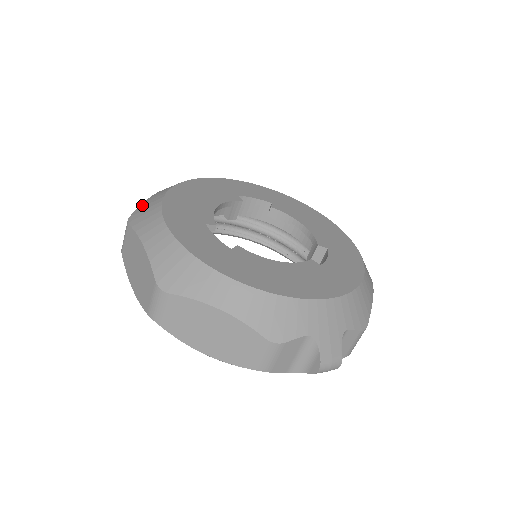
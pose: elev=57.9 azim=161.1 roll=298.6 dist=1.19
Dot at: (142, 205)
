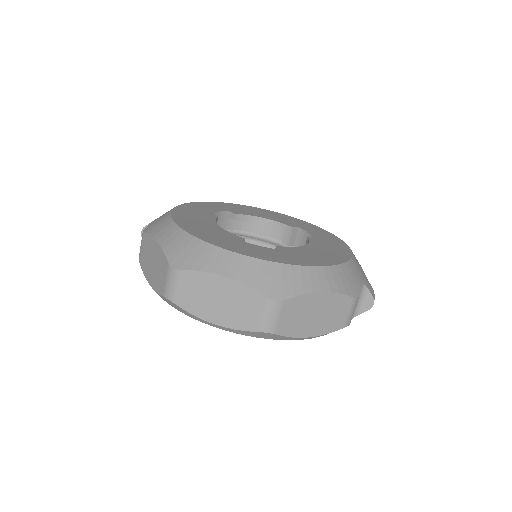
Dot at: (168, 250)
